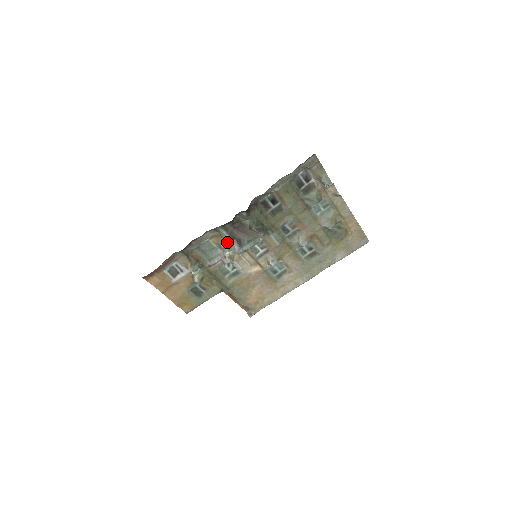
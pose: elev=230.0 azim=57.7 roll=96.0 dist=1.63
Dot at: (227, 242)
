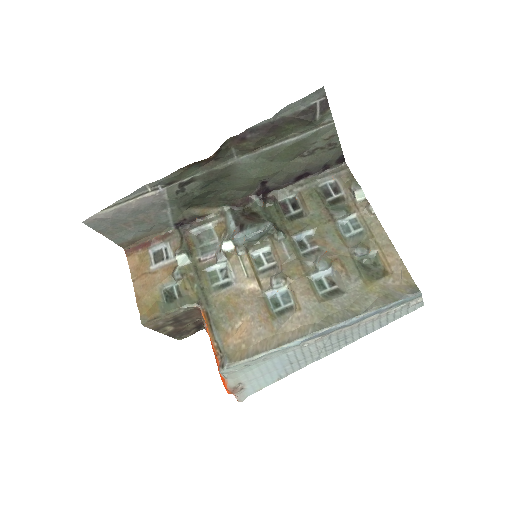
Dot at: (229, 230)
